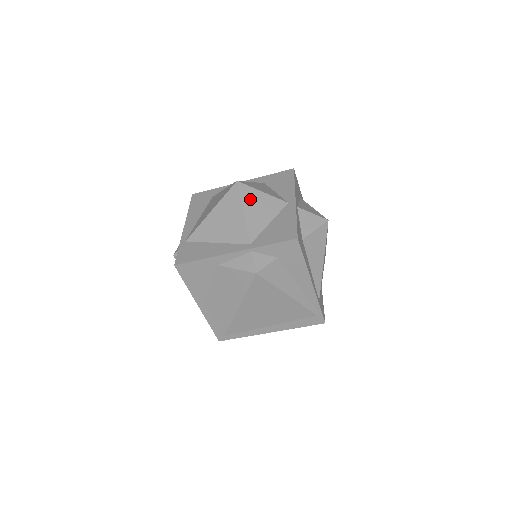
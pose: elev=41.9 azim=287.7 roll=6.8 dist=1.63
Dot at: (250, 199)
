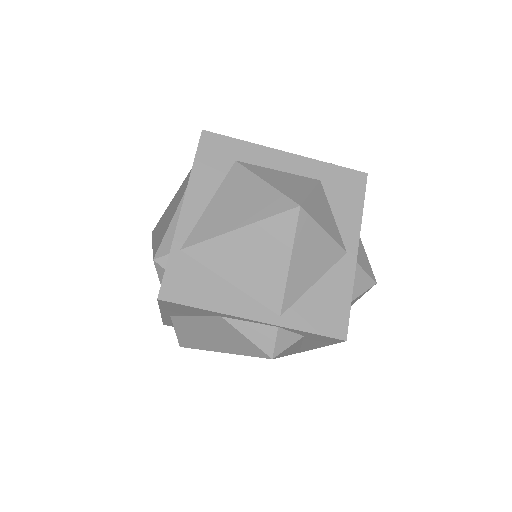
Dot at: (305, 241)
